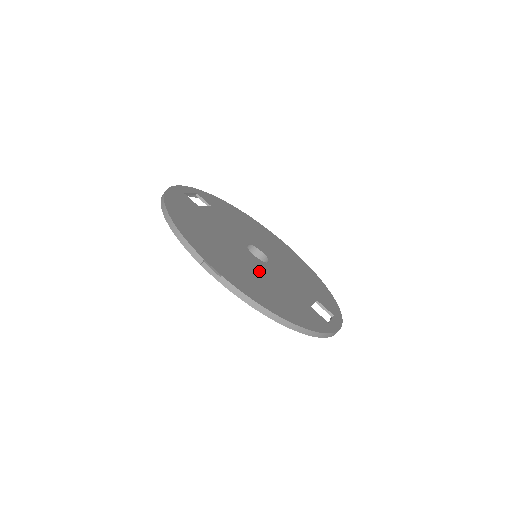
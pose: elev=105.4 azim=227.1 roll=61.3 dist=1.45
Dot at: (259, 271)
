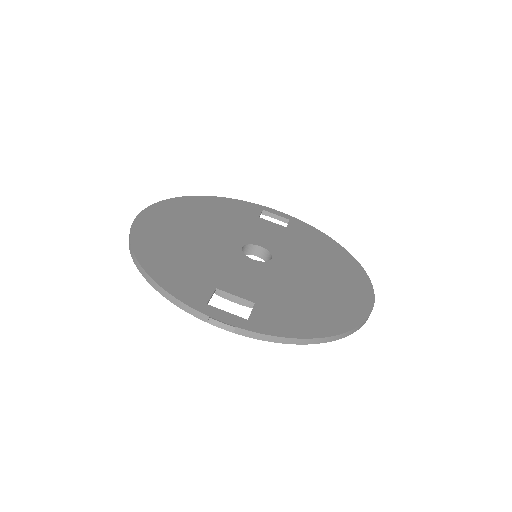
Dot at: (209, 246)
